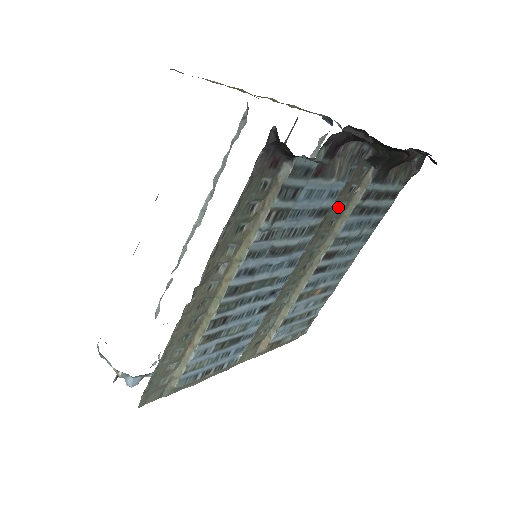
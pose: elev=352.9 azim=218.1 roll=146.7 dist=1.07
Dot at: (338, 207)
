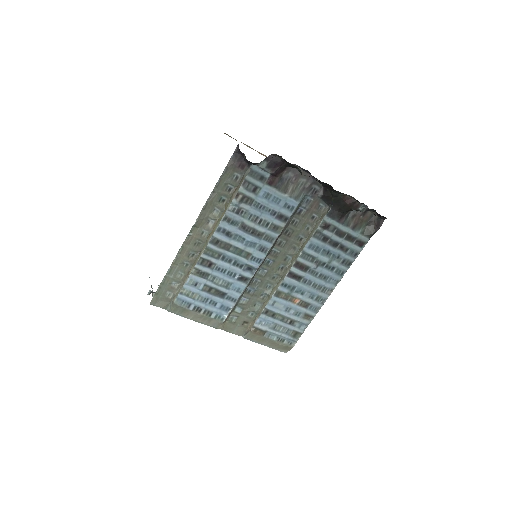
Dot at: (304, 228)
